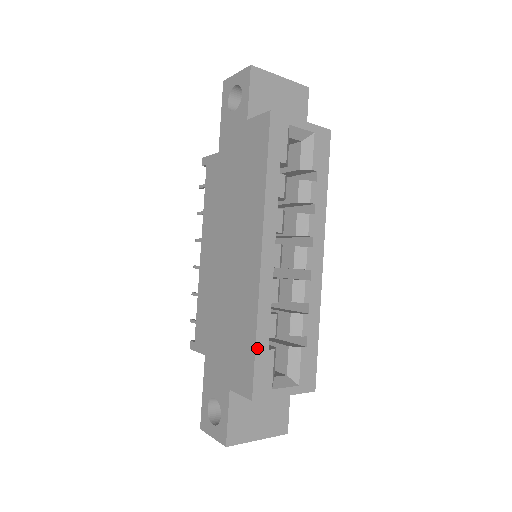
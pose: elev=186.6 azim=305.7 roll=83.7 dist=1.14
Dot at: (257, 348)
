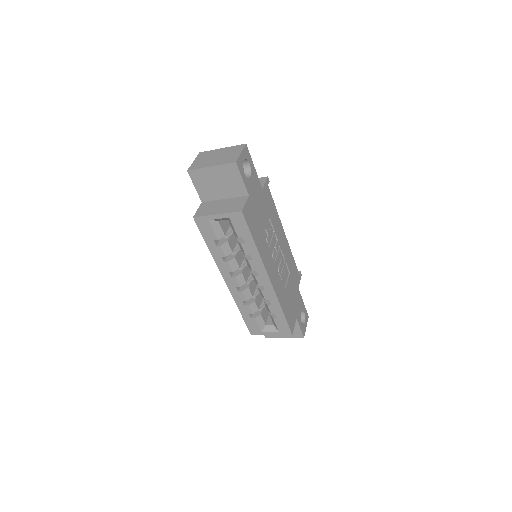
Dot at: (244, 318)
